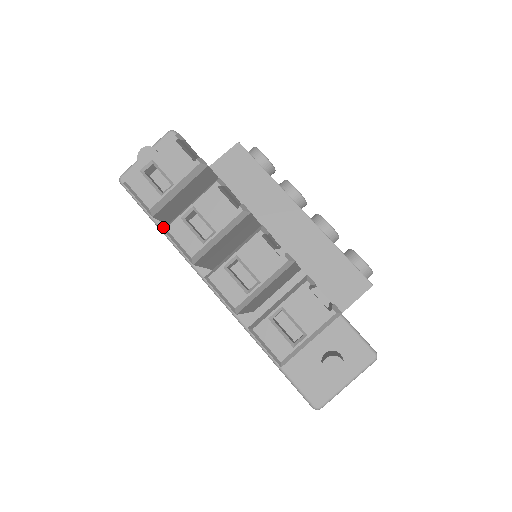
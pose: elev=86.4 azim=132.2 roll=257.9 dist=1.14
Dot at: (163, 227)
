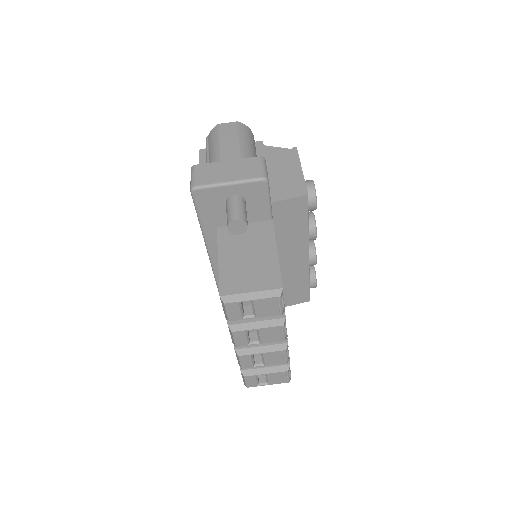
Dot at: (207, 239)
